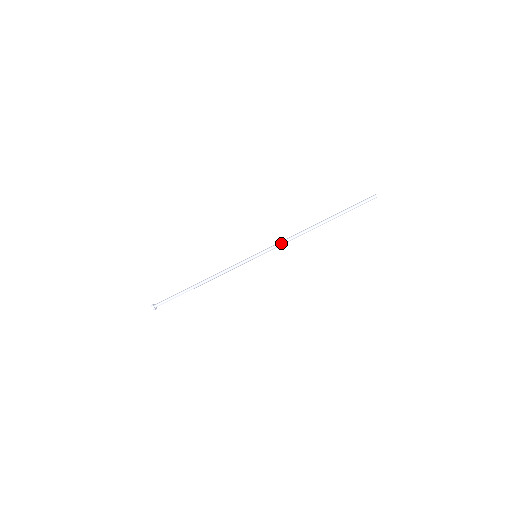
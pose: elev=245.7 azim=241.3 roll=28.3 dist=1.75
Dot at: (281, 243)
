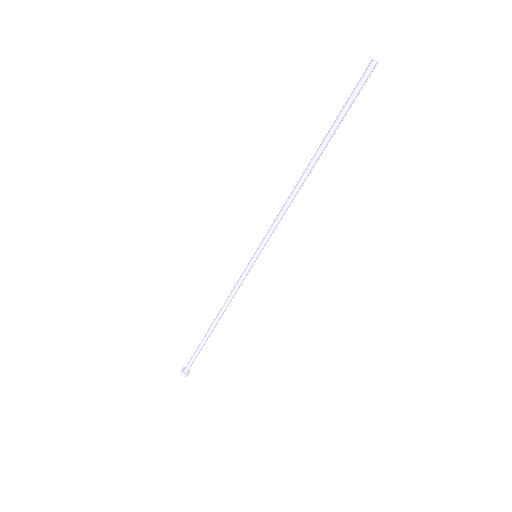
Dot at: (278, 223)
